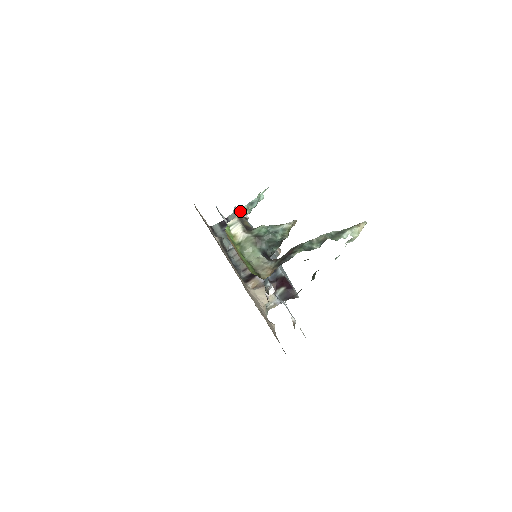
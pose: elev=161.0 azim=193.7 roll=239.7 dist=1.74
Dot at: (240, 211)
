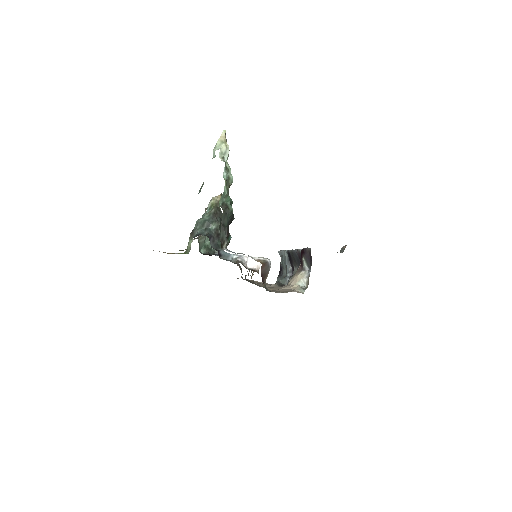
Dot at: occluded
